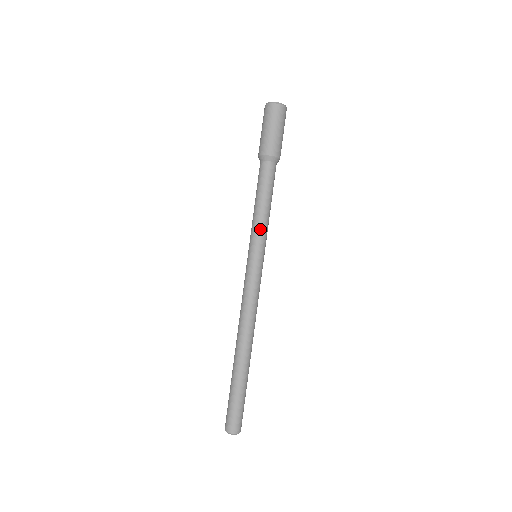
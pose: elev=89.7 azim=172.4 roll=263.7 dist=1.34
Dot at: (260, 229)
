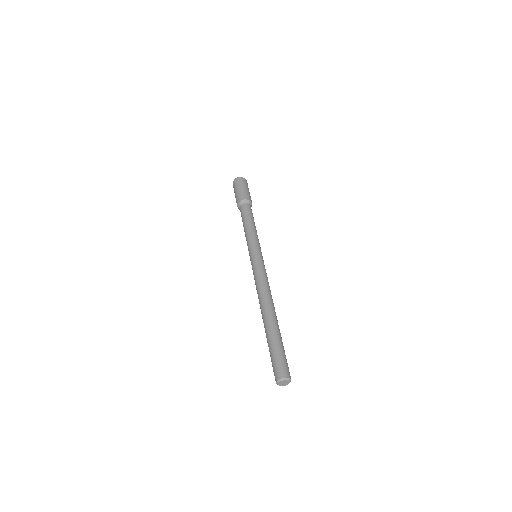
Dot at: (248, 239)
